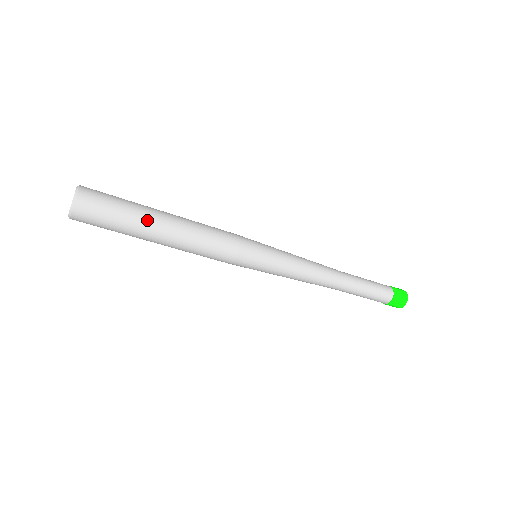
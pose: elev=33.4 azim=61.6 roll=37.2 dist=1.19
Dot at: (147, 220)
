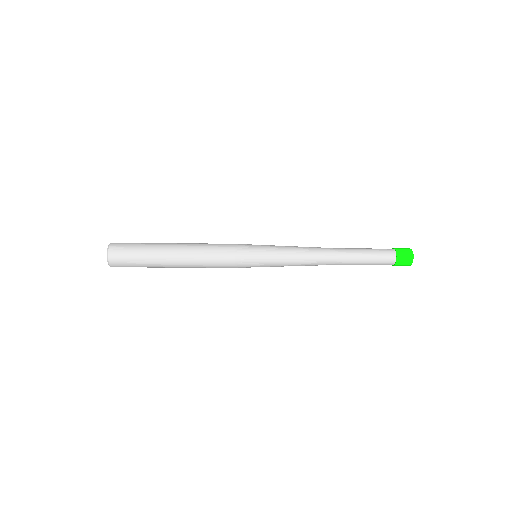
Dot at: (160, 265)
